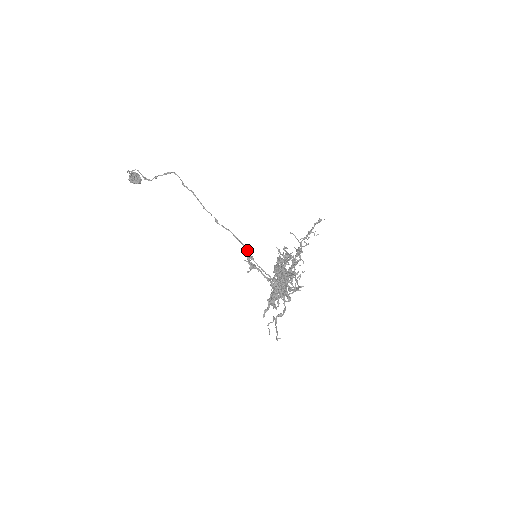
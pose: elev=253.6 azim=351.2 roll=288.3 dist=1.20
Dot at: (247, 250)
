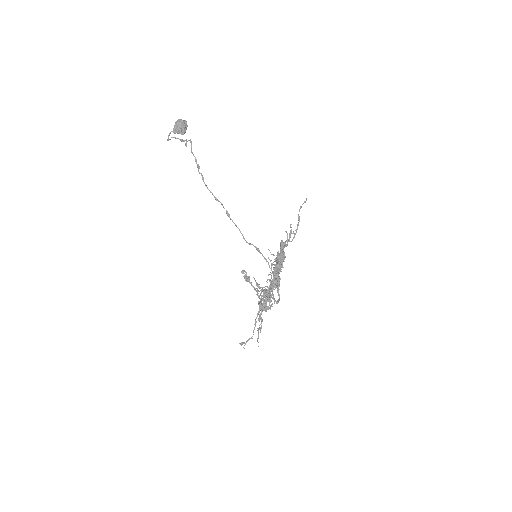
Dot at: occluded
